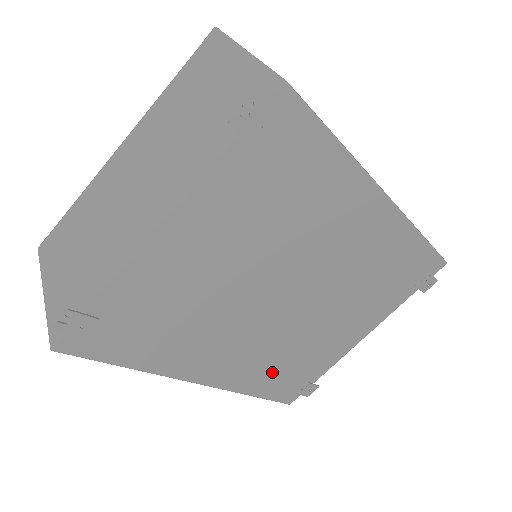
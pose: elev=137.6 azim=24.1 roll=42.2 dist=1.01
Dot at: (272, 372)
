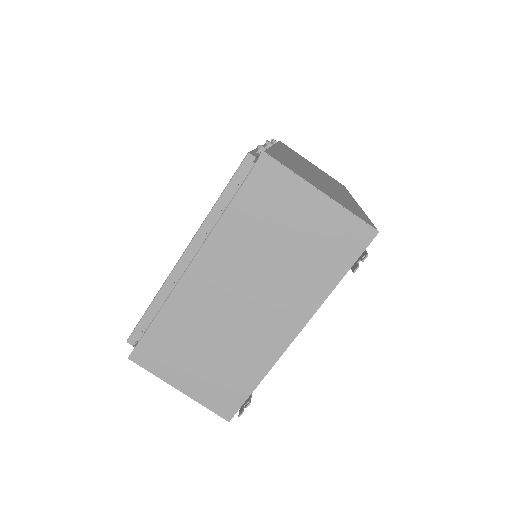
Dot at: occluded
